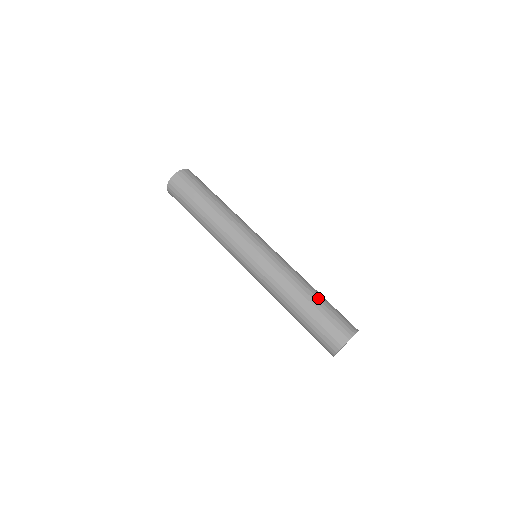
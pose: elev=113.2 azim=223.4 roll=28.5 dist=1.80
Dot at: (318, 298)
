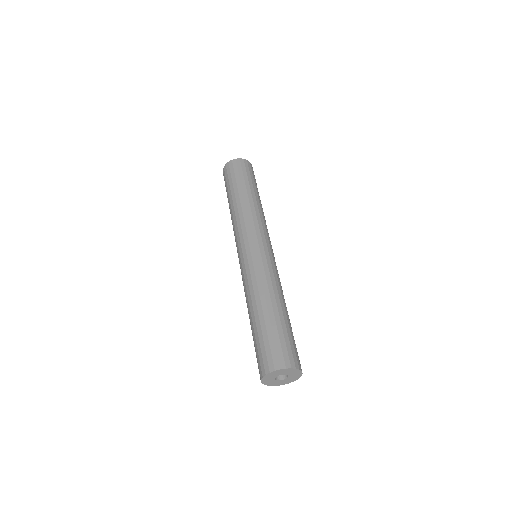
Dot at: (280, 316)
